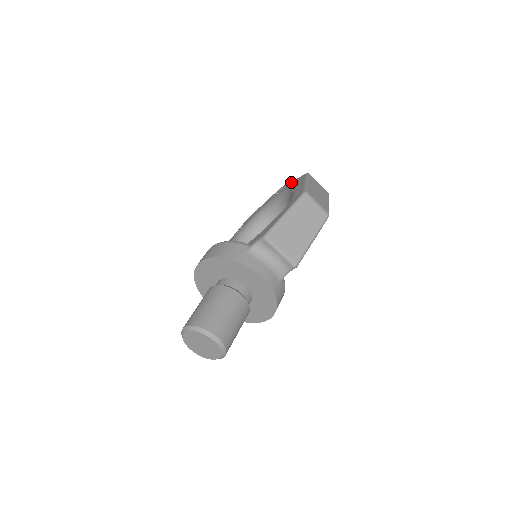
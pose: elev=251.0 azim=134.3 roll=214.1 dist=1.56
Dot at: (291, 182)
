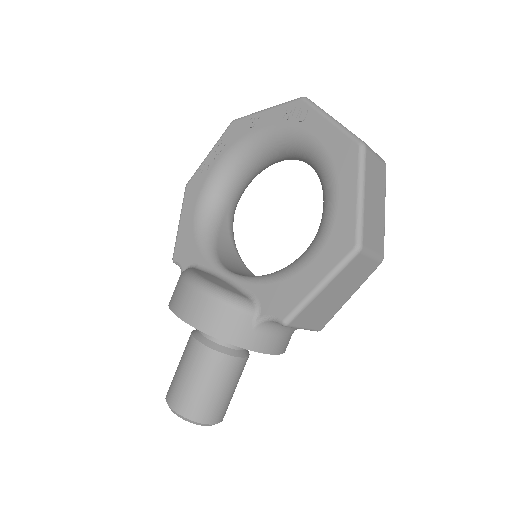
Dot at: (325, 124)
